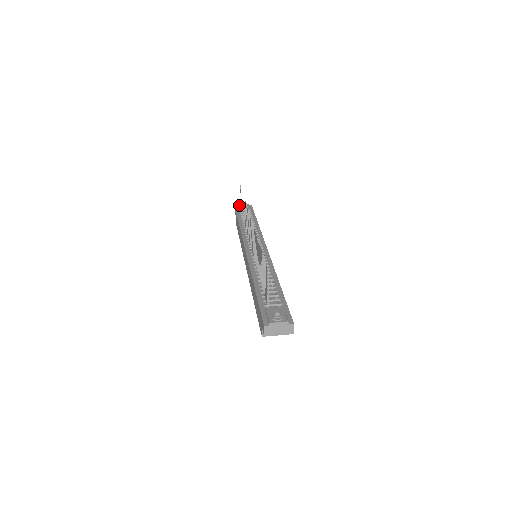
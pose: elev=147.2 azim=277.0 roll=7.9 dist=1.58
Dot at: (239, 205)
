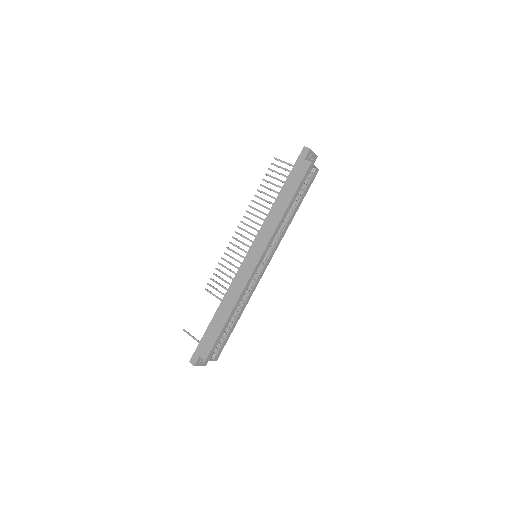
Dot at: occluded
